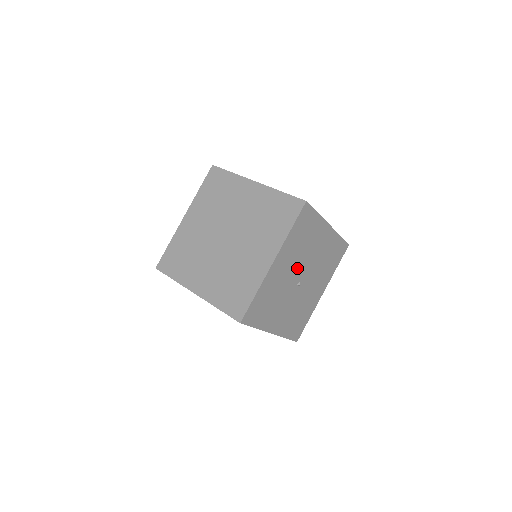
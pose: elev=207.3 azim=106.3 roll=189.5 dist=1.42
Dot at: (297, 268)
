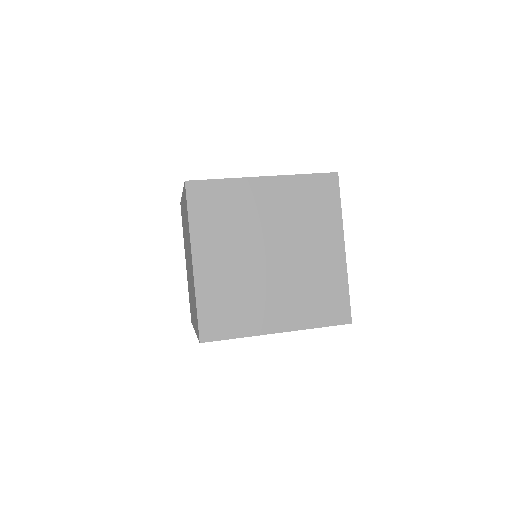
Dot at: occluded
